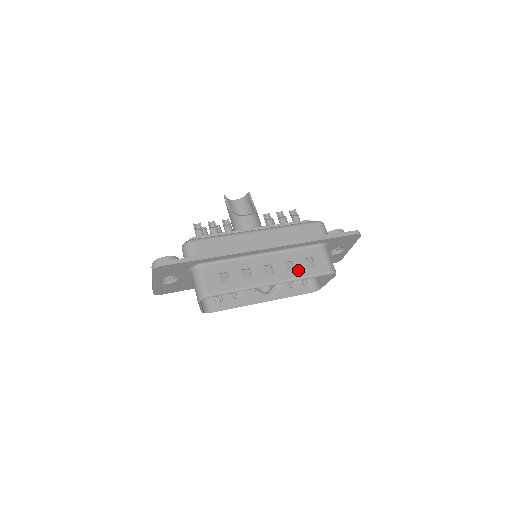
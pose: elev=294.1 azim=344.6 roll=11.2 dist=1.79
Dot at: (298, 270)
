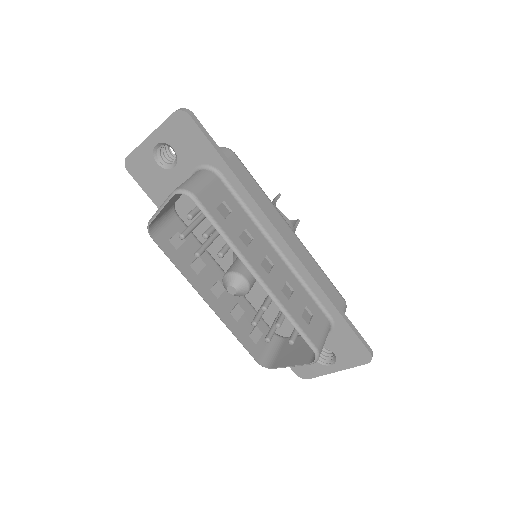
Dot at: (292, 304)
